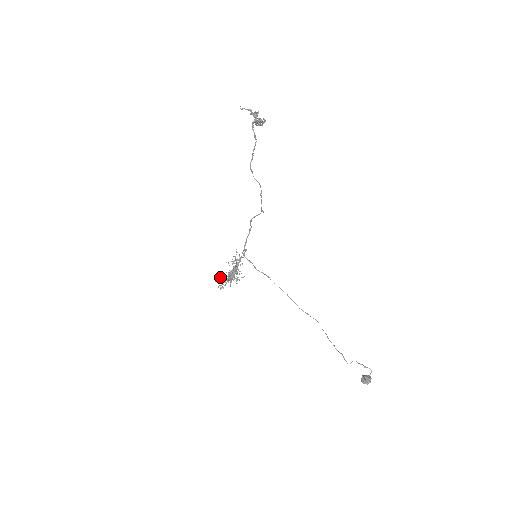
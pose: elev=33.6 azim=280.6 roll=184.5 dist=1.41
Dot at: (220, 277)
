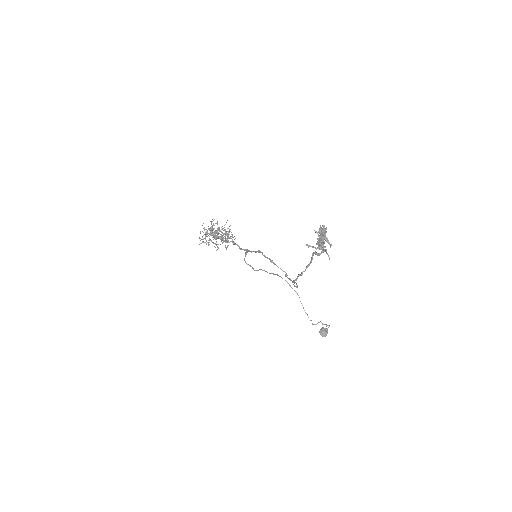
Dot at: occluded
